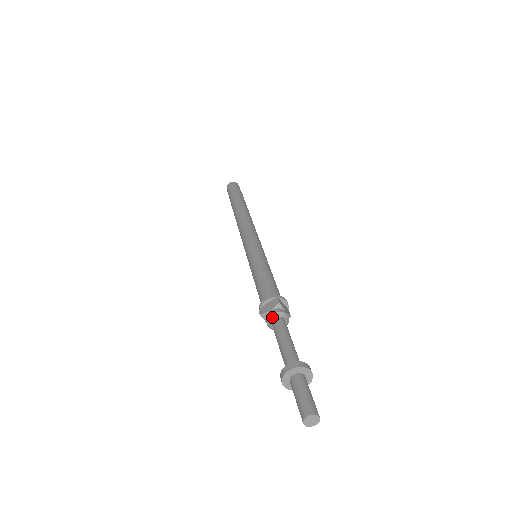
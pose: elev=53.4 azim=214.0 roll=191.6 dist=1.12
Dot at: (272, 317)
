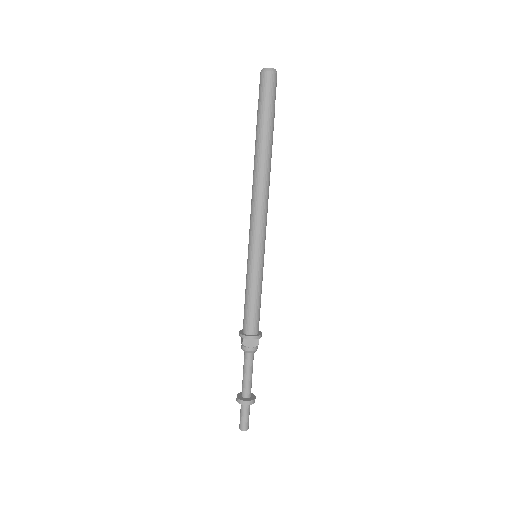
Dot at: (242, 349)
